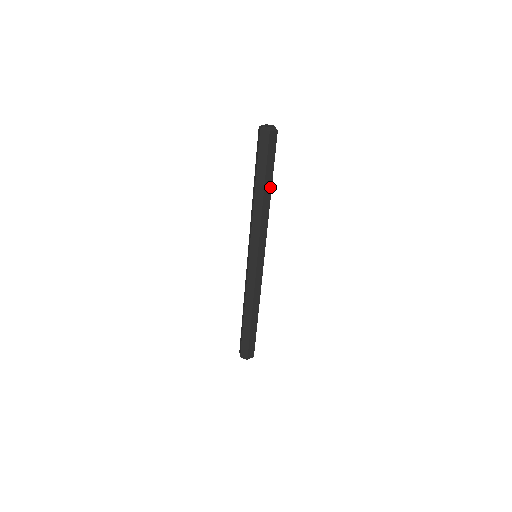
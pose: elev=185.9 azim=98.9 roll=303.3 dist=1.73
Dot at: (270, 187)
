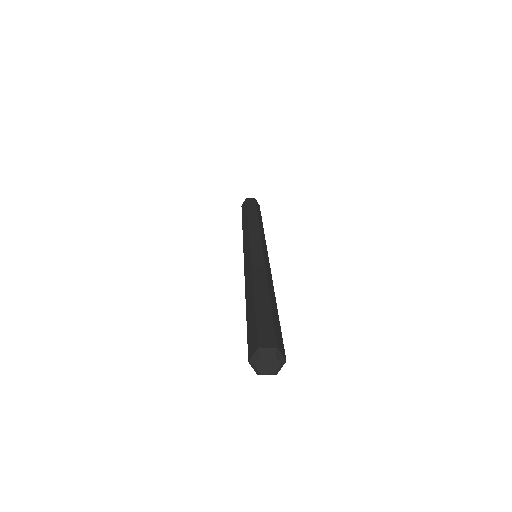
Dot at: (261, 221)
